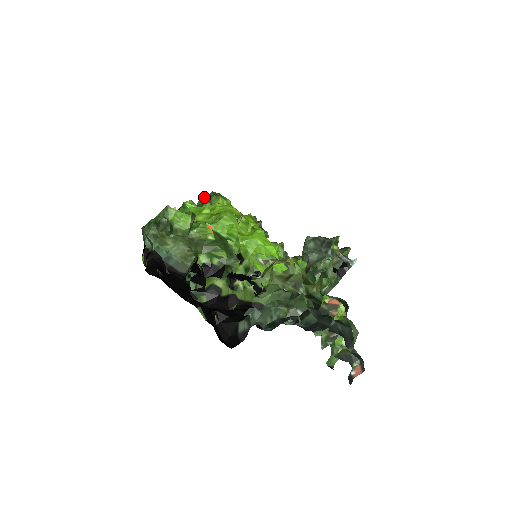
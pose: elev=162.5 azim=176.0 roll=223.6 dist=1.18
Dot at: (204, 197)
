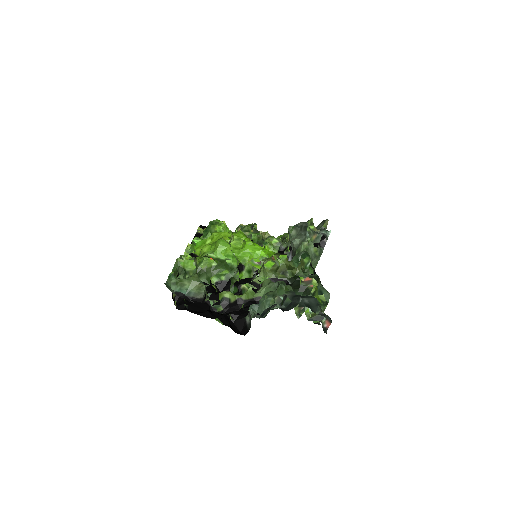
Dot at: (205, 229)
